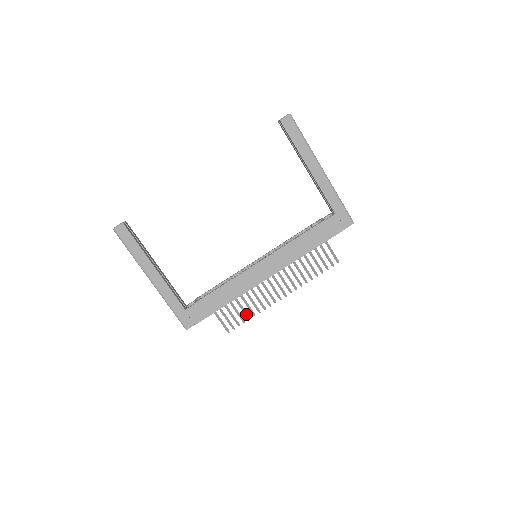
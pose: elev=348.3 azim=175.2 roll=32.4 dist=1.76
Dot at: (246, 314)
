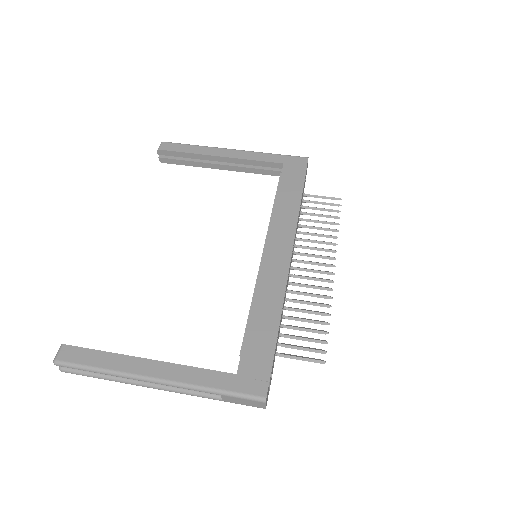
Dot at: (318, 321)
